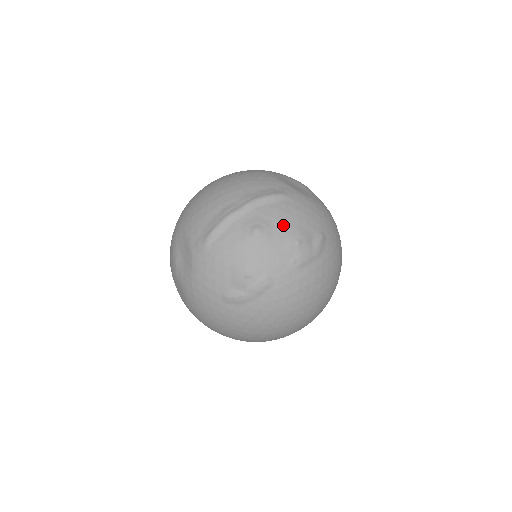
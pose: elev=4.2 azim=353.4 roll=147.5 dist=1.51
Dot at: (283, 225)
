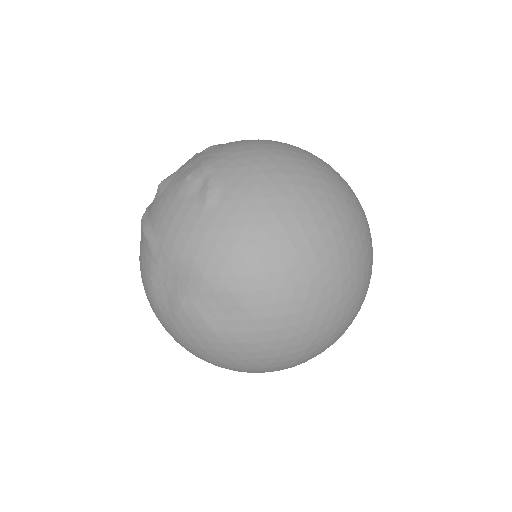
Dot at: occluded
